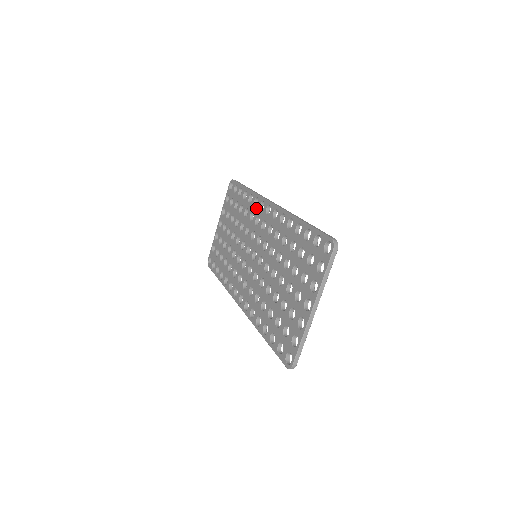
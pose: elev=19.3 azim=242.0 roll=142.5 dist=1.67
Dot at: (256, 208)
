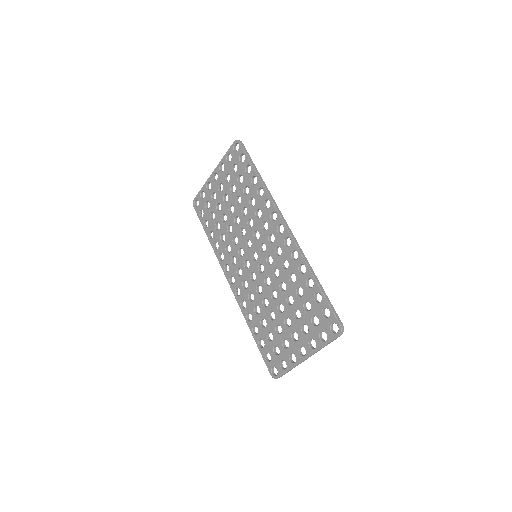
Dot at: (266, 211)
